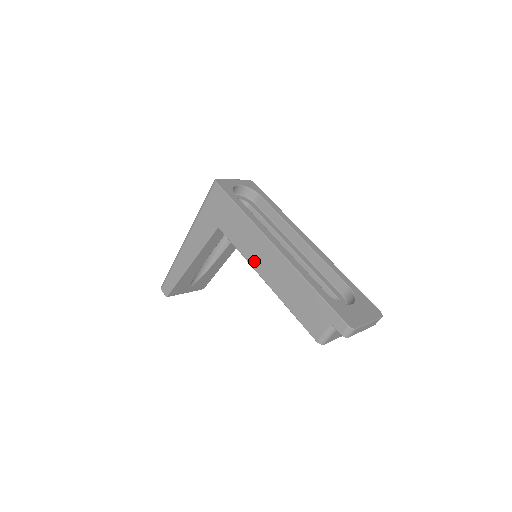
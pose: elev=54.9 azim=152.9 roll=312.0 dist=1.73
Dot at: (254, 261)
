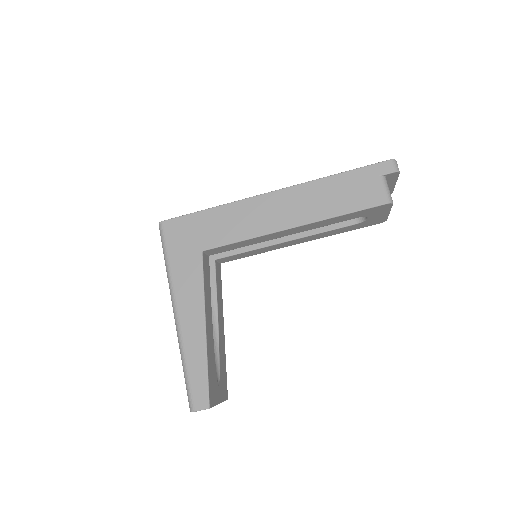
Dot at: (267, 226)
